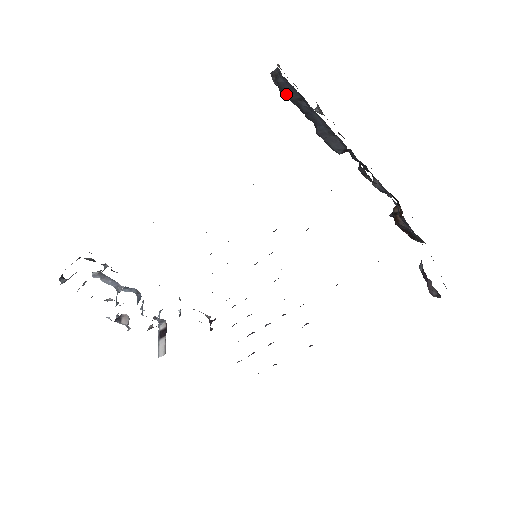
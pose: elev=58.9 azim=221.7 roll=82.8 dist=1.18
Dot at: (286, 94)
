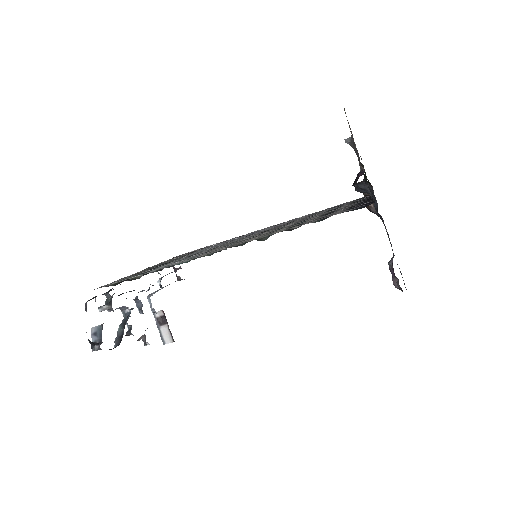
Dot at: occluded
